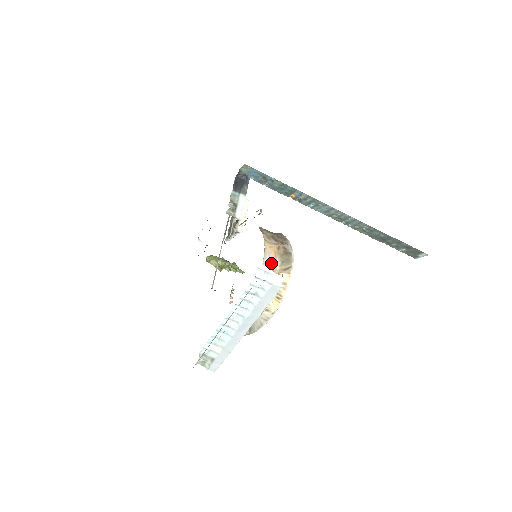
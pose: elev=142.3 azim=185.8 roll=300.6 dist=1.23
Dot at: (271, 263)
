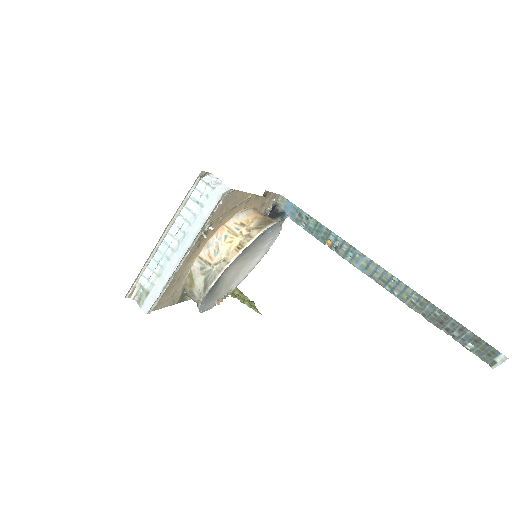
Dot at: (246, 219)
